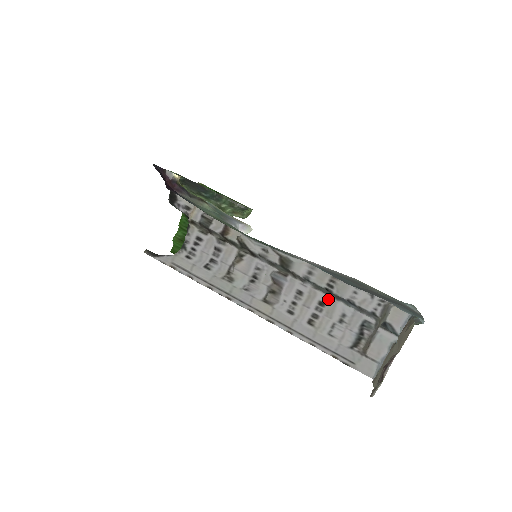
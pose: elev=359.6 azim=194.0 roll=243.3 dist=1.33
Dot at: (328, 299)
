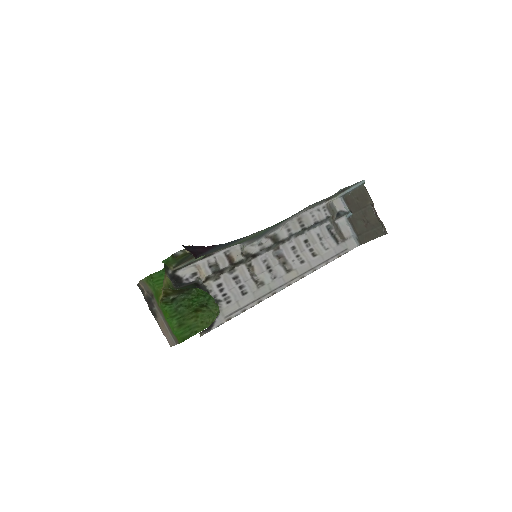
Dot at: (305, 236)
